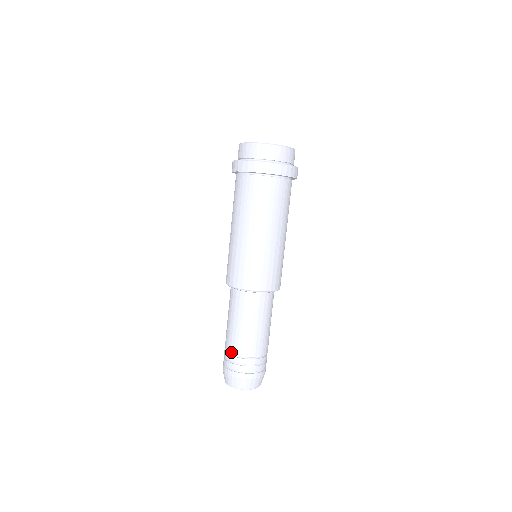
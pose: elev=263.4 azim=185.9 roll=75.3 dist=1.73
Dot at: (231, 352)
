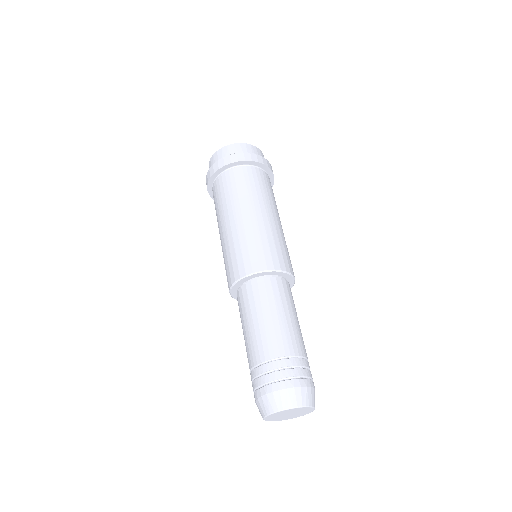
Dot at: (261, 360)
